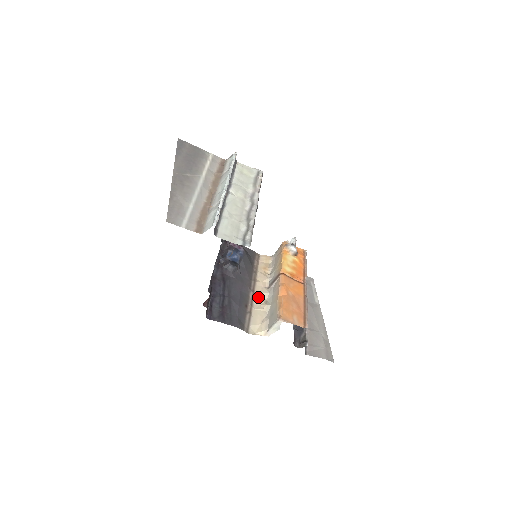
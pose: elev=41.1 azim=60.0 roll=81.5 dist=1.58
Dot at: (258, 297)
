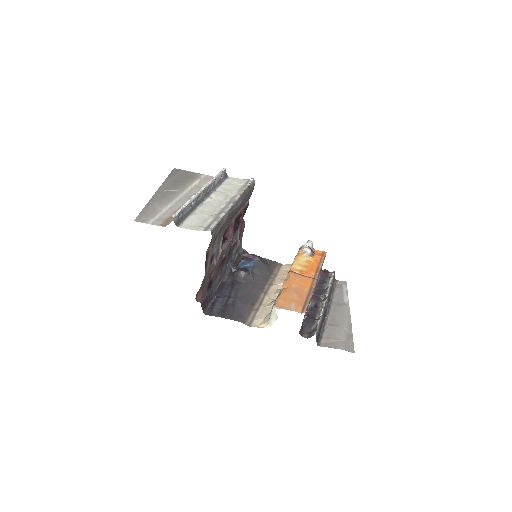
Dot at: (269, 297)
